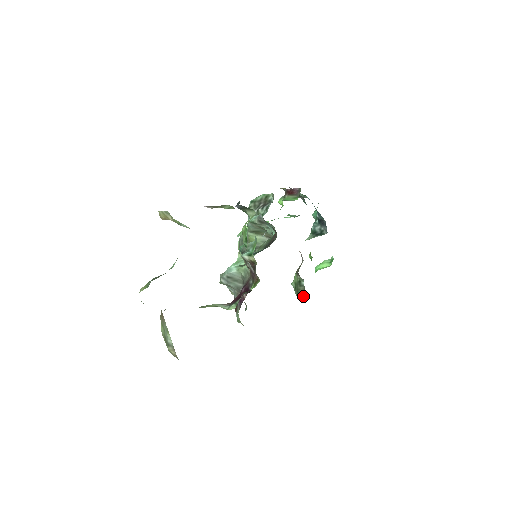
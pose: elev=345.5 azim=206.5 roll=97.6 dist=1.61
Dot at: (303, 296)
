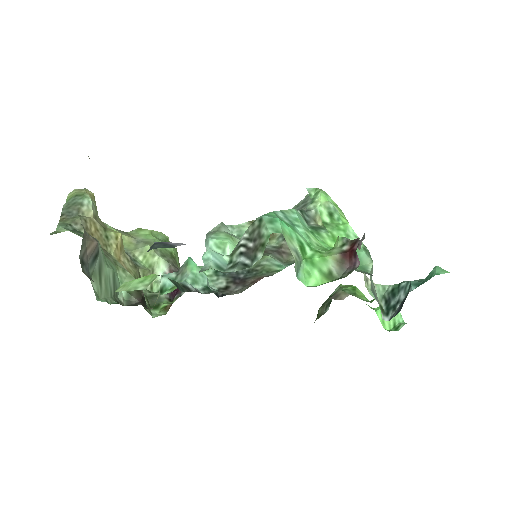
Dot at: (317, 317)
